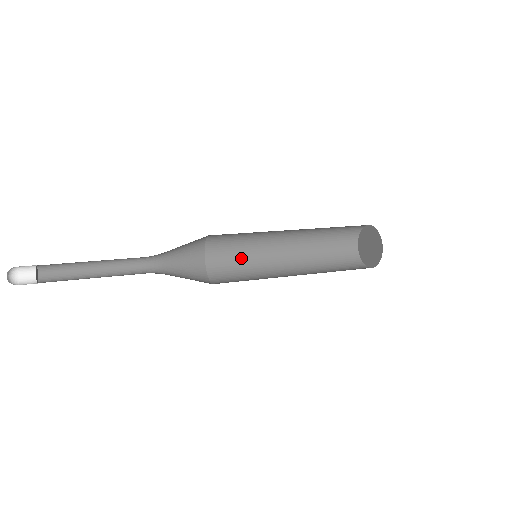
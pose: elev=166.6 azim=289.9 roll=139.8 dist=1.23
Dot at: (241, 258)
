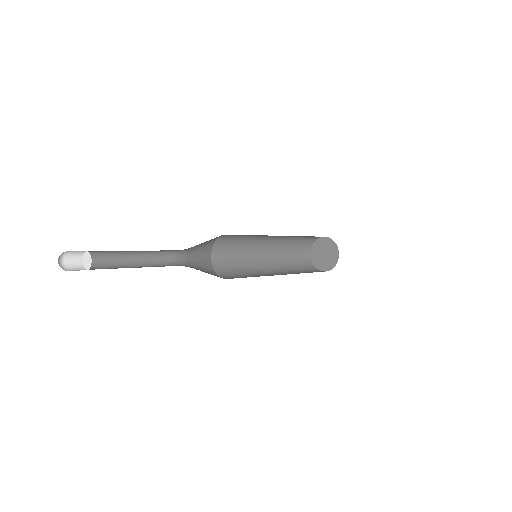
Dot at: (240, 269)
